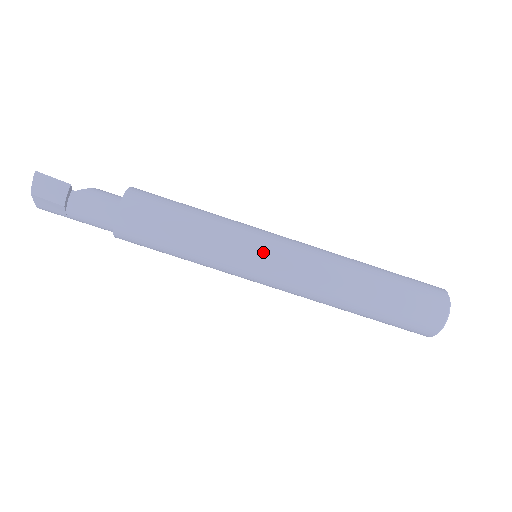
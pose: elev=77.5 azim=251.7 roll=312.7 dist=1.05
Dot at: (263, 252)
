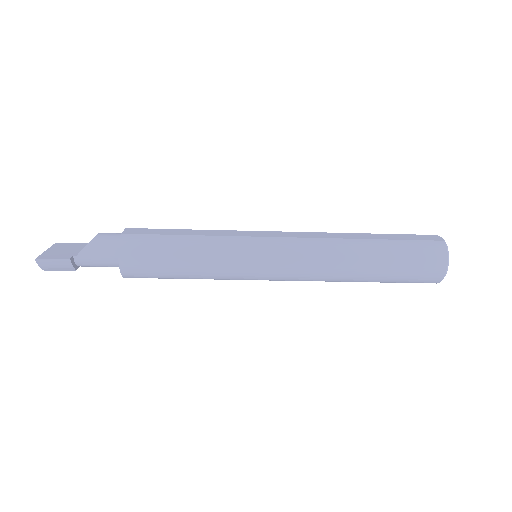
Dot at: (260, 273)
